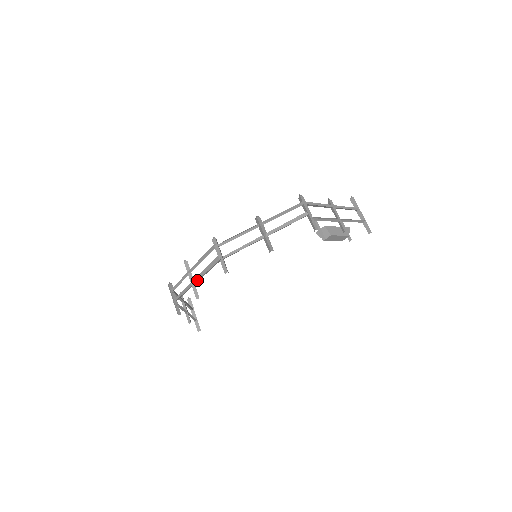
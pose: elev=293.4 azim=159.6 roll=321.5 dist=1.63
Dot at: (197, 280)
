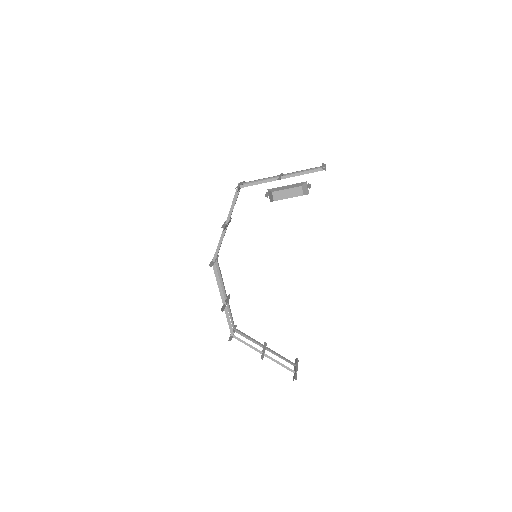
Dot at: (221, 297)
